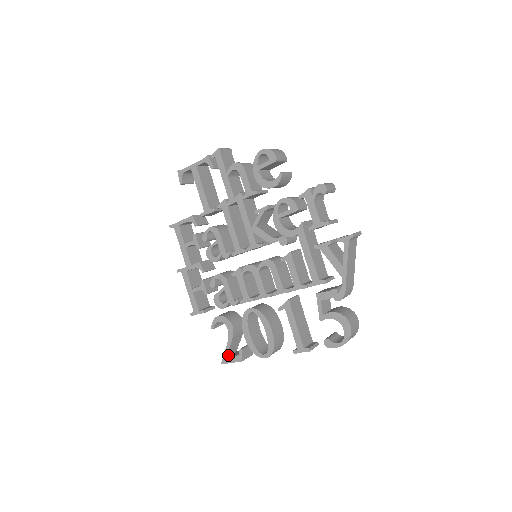
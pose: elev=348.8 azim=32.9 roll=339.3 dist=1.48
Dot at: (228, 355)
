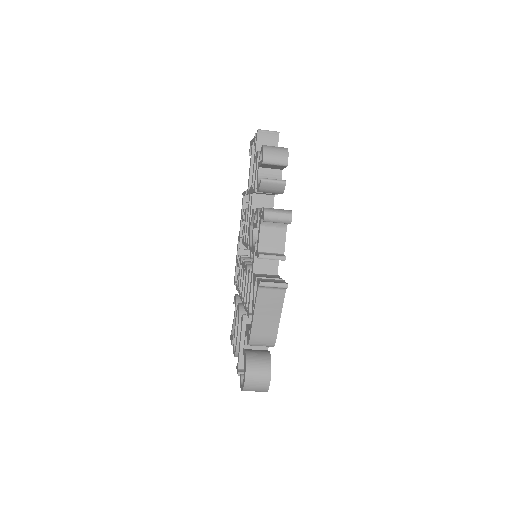
Dot at: occluded
